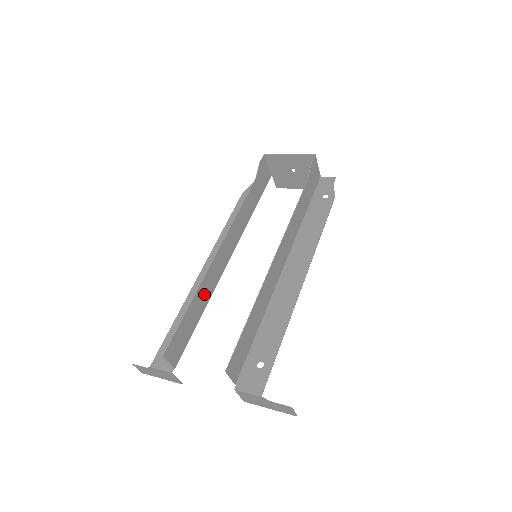
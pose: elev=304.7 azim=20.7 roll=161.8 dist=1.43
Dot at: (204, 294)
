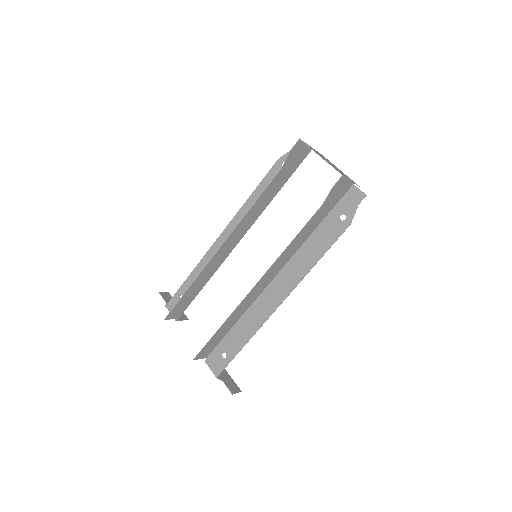
Dot at: (207, 274)
